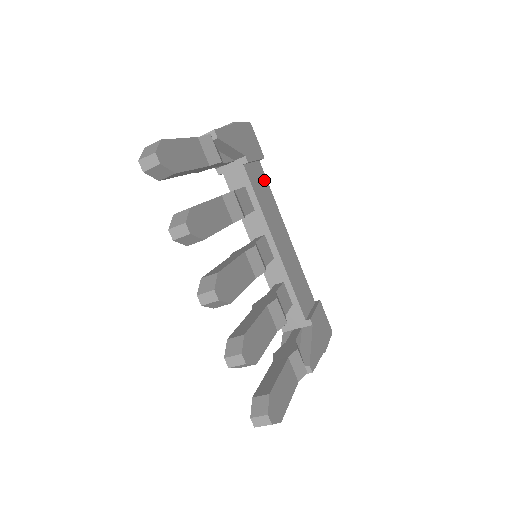
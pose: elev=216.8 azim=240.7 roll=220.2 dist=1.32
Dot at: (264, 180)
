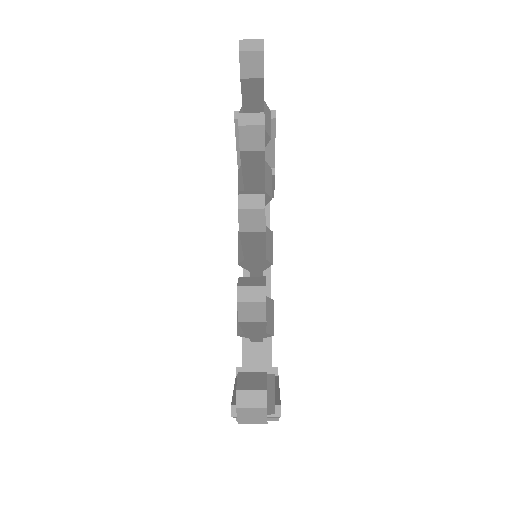
Dot at: occluded
